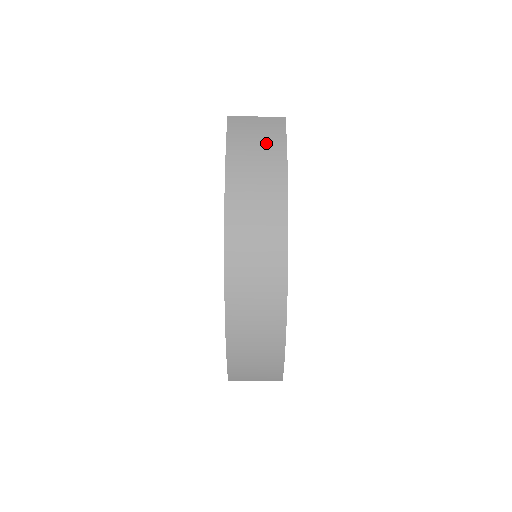
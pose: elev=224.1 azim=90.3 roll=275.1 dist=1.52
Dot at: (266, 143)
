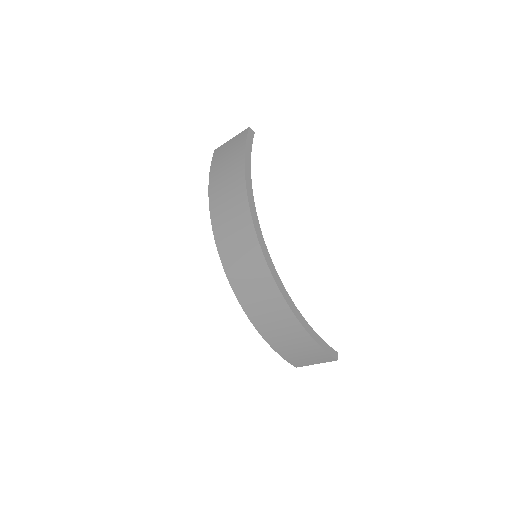
Dot at: (232, 160)
